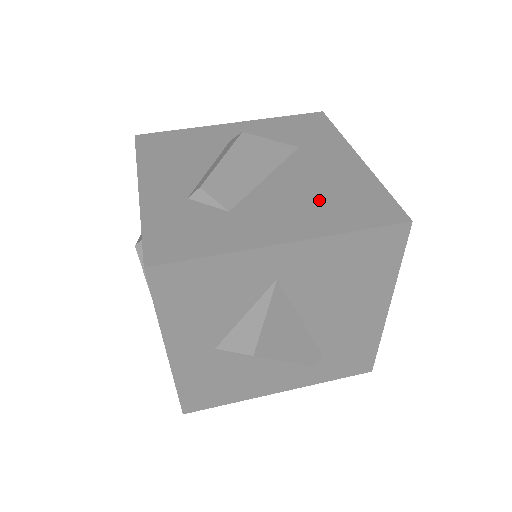
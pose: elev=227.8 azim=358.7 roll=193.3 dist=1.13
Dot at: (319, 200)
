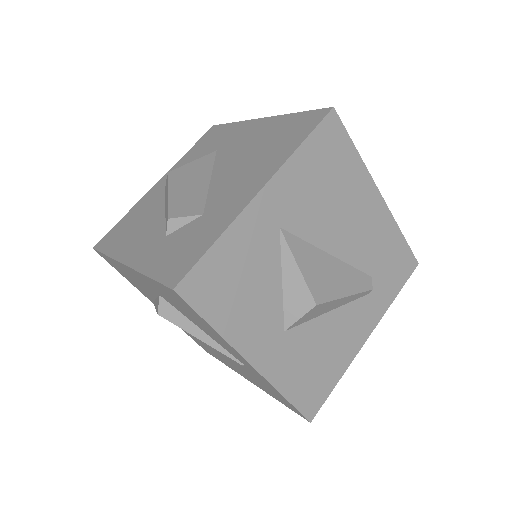
Dot at: (259, 155)
